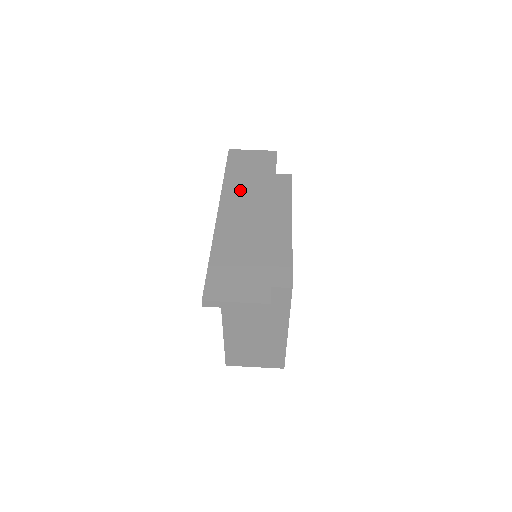
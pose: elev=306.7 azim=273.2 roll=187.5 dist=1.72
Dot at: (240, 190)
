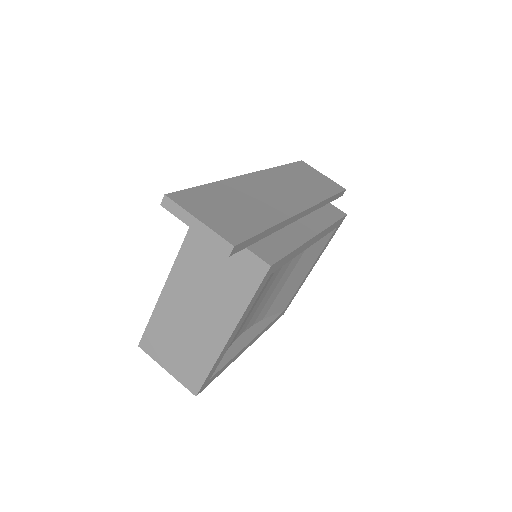
Dot at: (287, 180)
